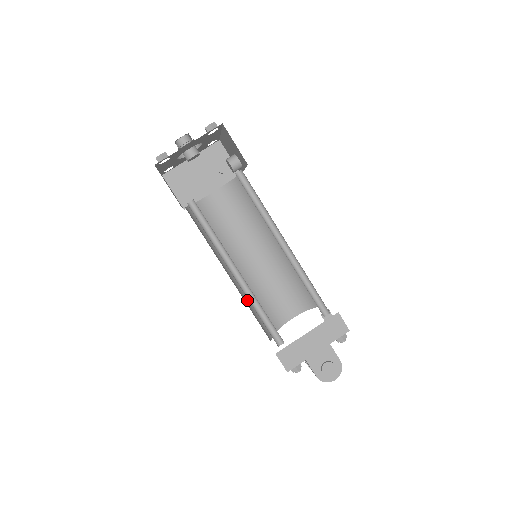
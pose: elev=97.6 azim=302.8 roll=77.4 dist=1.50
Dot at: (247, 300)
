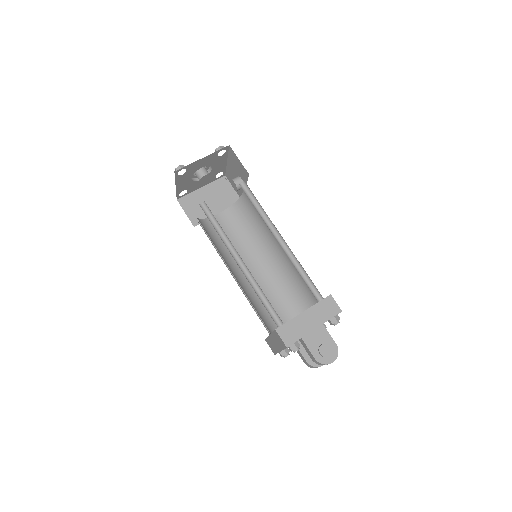
Dot at: (248, 298)
